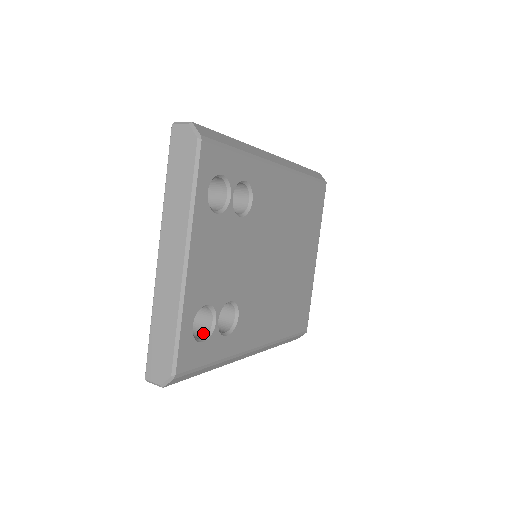
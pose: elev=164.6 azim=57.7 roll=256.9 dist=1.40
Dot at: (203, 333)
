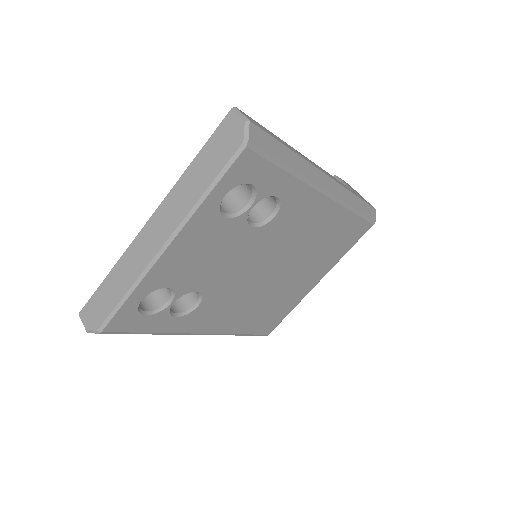
Dot at: (153, 306)
